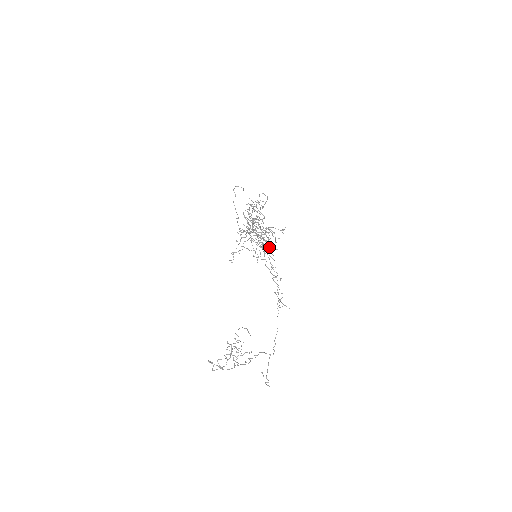
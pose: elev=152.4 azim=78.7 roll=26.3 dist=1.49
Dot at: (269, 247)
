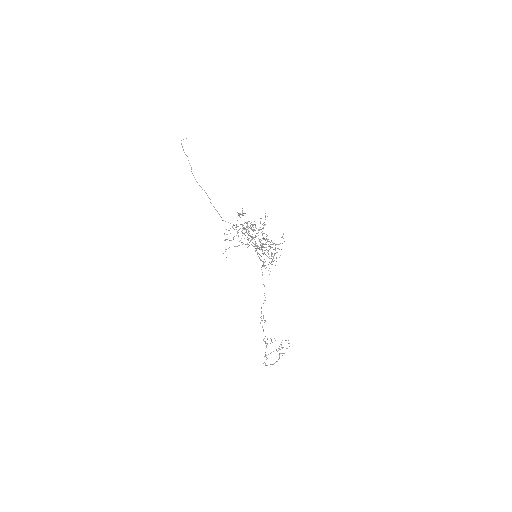
Dot at: occluded
